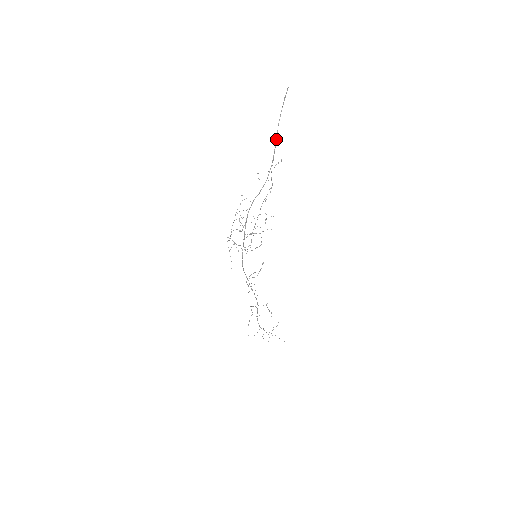
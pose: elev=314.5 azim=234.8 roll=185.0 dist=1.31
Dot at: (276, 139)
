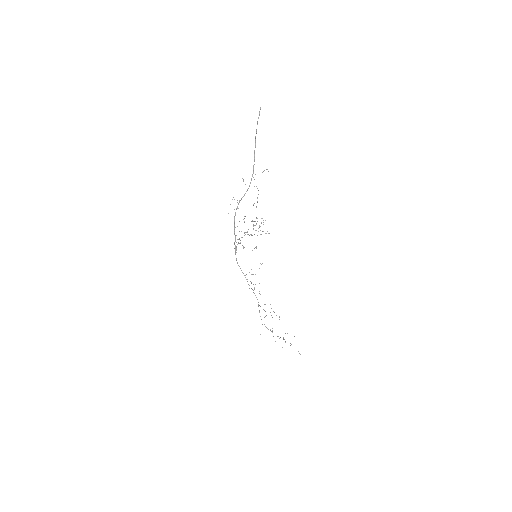
Dot at: occluded
